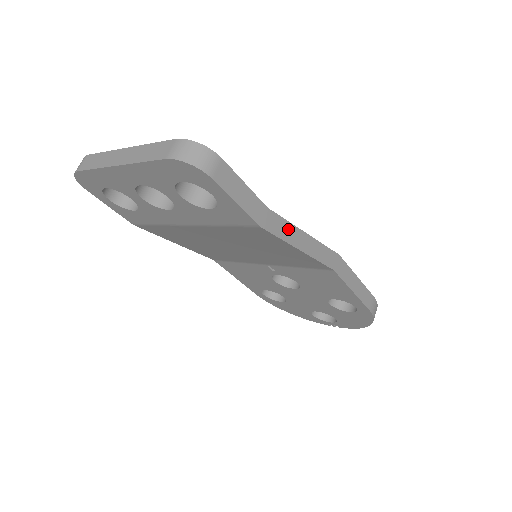
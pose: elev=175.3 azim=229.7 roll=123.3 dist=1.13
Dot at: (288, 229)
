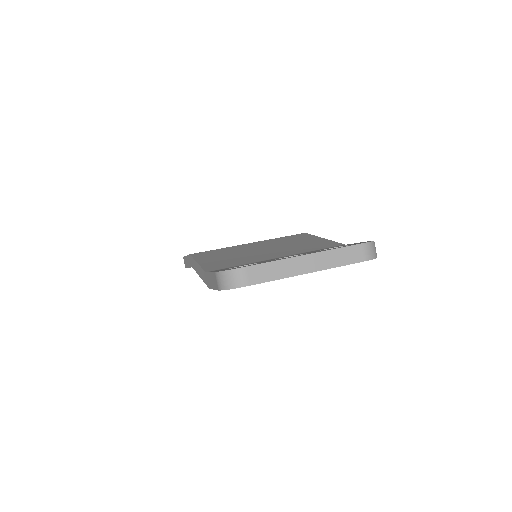
Dot at: occluded
